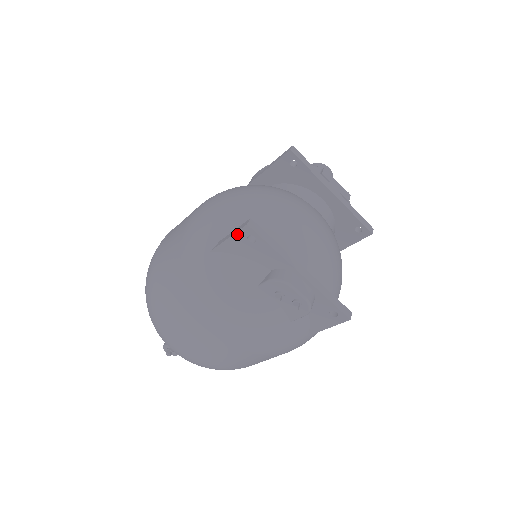
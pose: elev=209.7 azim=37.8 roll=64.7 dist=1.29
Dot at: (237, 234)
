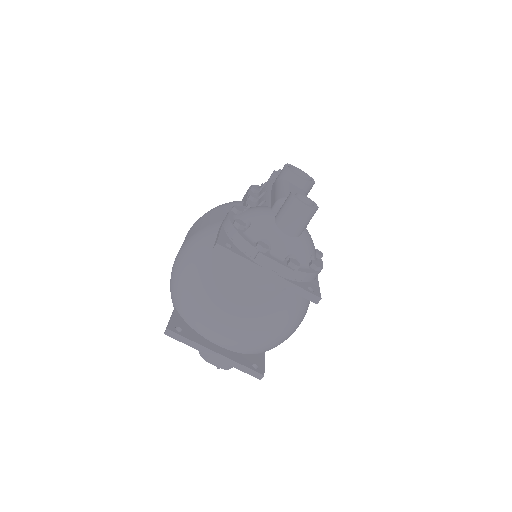
Dot at: occluded
